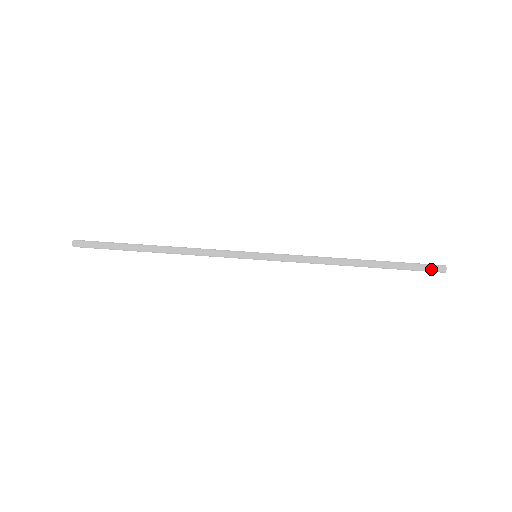
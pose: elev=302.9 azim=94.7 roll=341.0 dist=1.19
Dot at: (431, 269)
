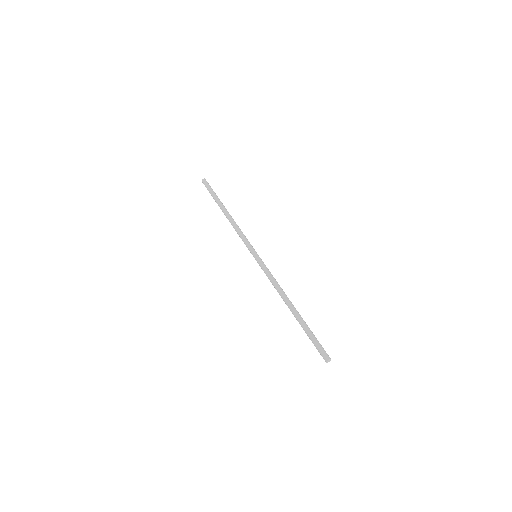
Dot at: (321, 350)
